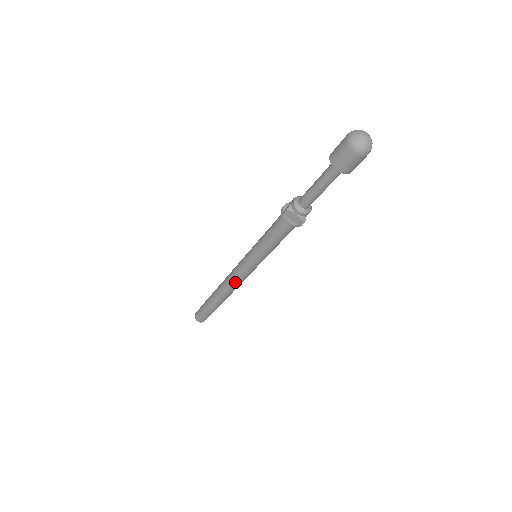
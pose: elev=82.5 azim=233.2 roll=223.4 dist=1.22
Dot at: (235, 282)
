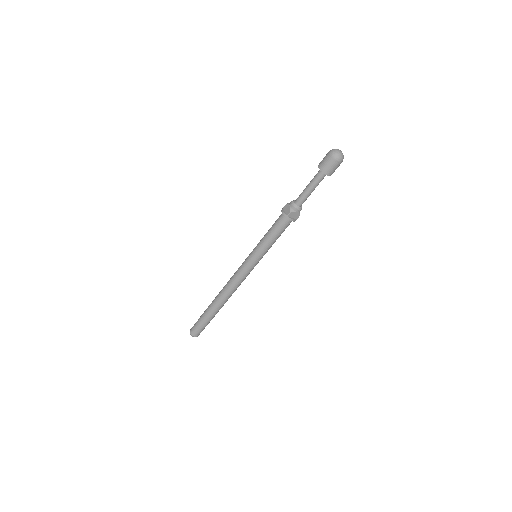
Dot at: (233, 279)
